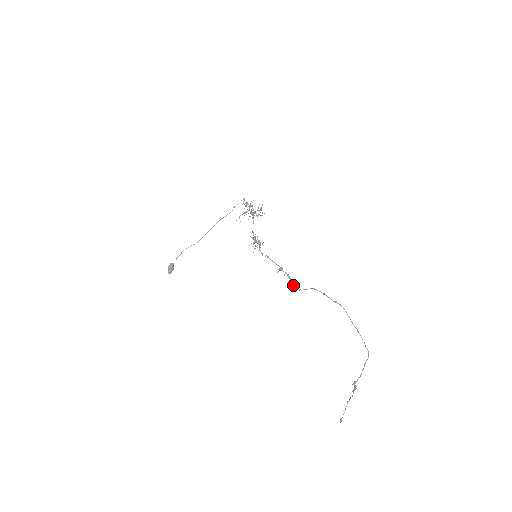
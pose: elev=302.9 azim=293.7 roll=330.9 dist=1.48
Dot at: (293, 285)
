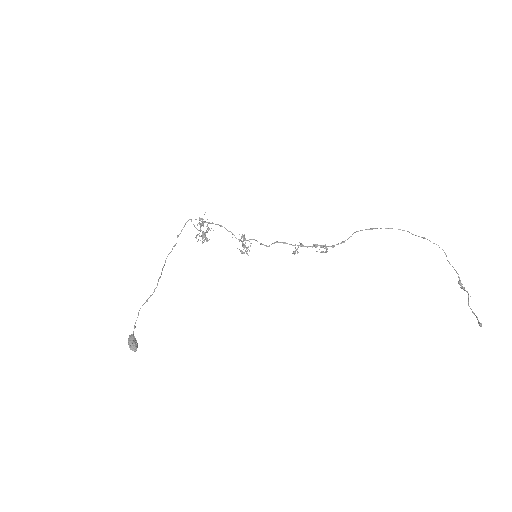
Dot at: (325, 252)
